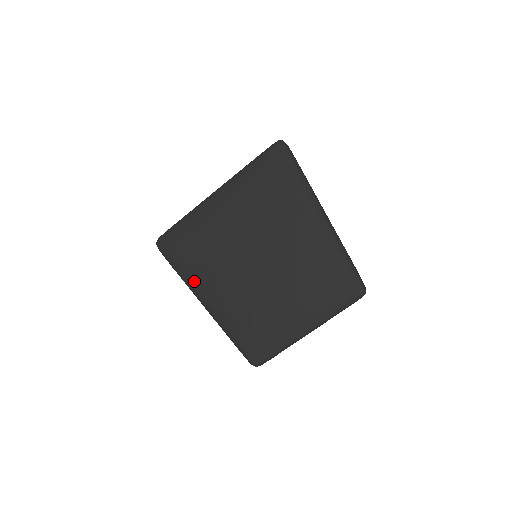
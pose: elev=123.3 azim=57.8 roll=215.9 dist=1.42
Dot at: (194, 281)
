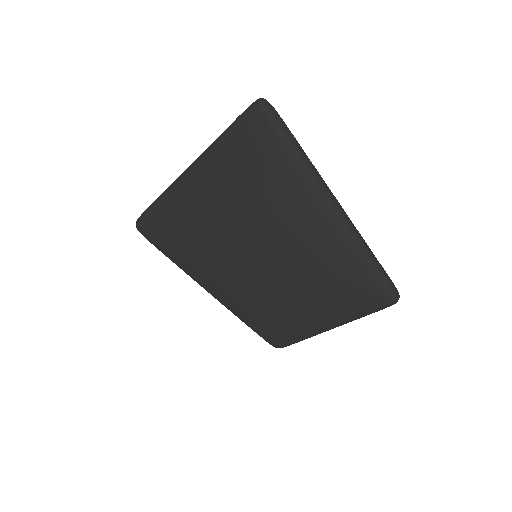
Dot at: (191, 273)
